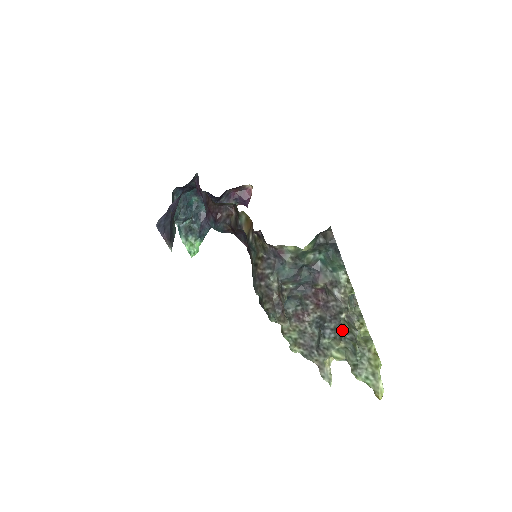
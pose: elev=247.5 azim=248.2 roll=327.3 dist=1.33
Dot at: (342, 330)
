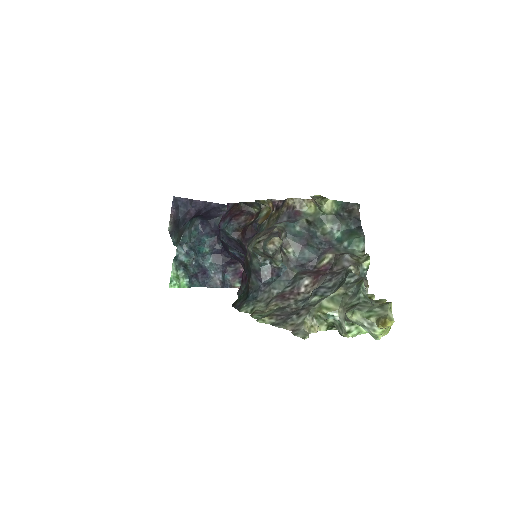
Dot at: (346, 277)
